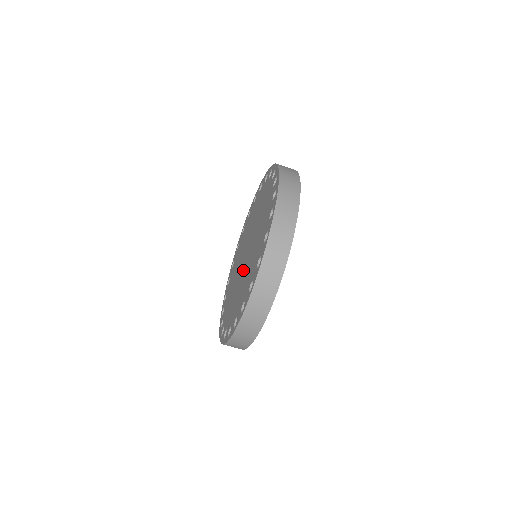
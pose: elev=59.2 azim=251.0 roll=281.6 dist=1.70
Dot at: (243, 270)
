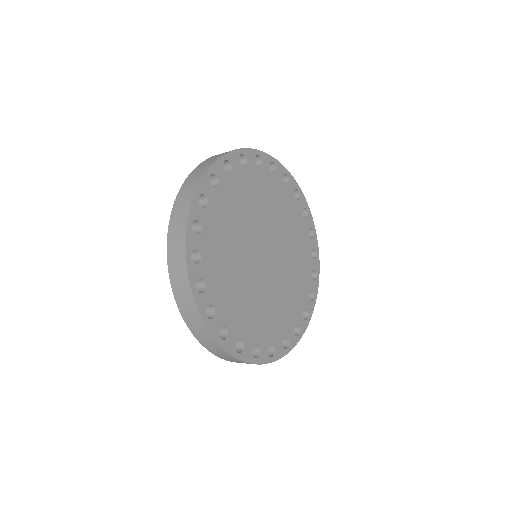
Dot at: occluded
